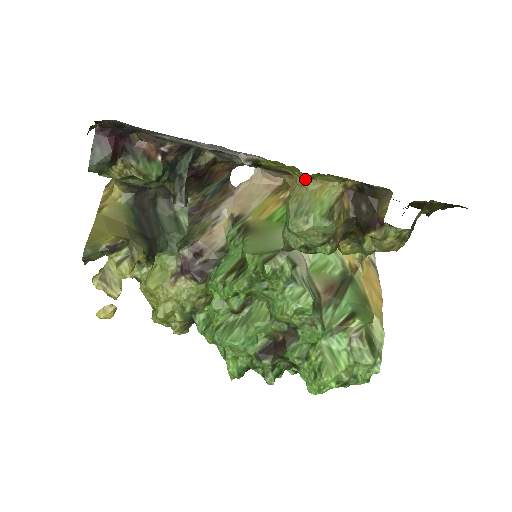
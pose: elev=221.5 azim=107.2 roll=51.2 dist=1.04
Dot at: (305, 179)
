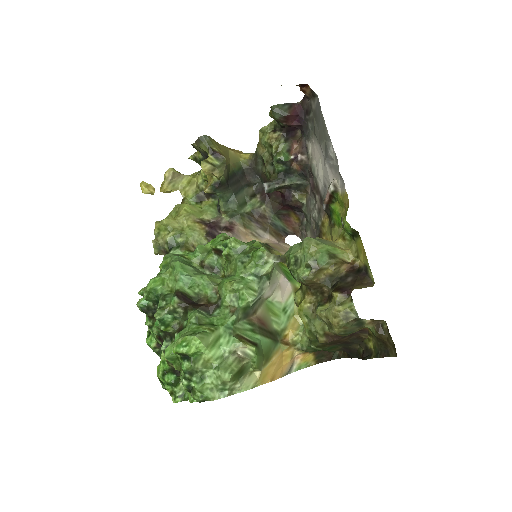
Dot at: (340, 238)
